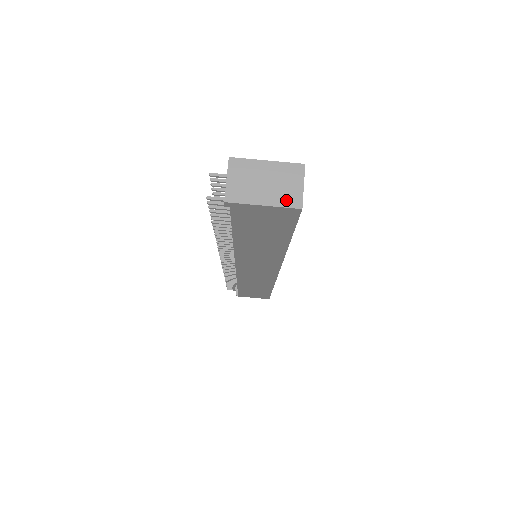
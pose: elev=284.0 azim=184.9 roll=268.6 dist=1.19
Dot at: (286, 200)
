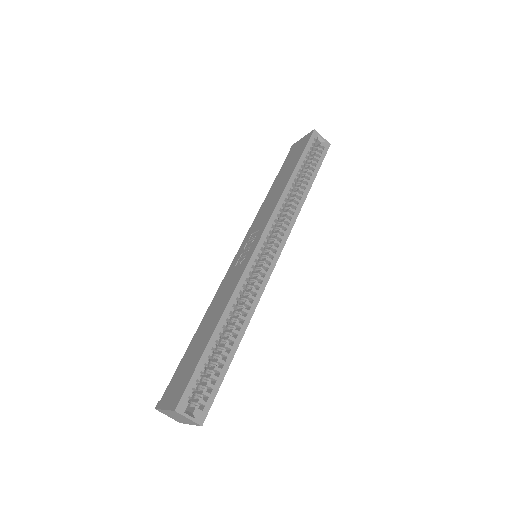
Dot at: (193, 423)
